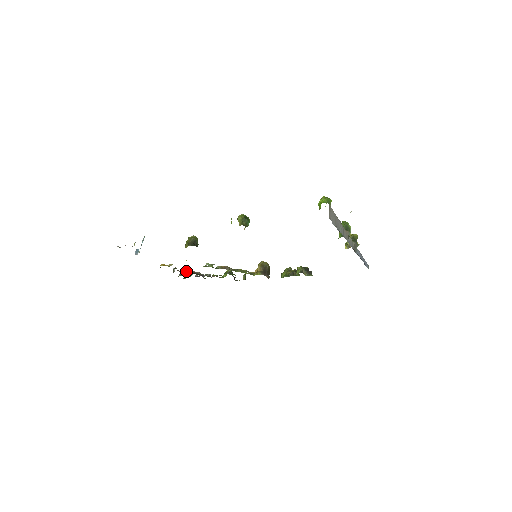
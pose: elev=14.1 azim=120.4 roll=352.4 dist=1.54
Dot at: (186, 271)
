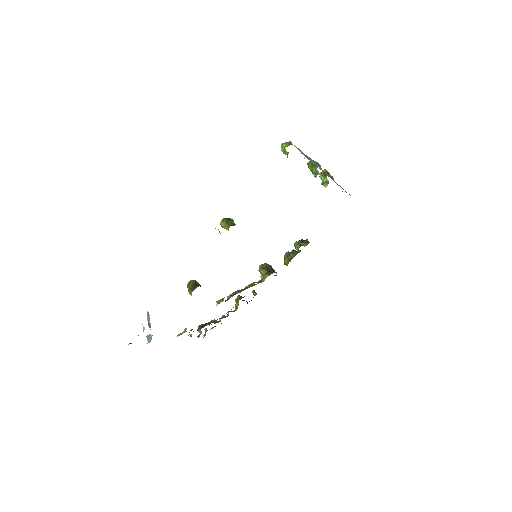
Dot at: (202, 326)
